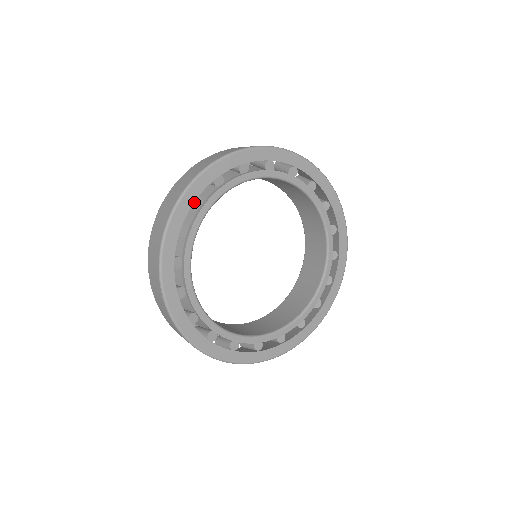
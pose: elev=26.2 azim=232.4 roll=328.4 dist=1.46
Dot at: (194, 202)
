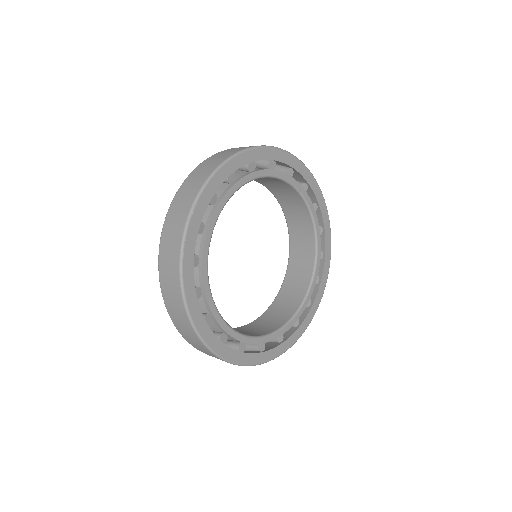
Dot at: (192, 263)
